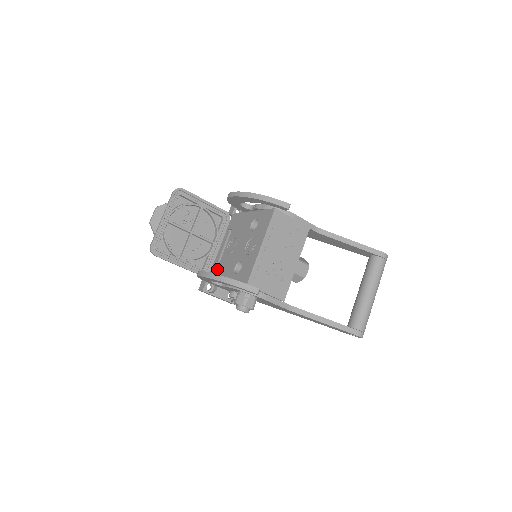
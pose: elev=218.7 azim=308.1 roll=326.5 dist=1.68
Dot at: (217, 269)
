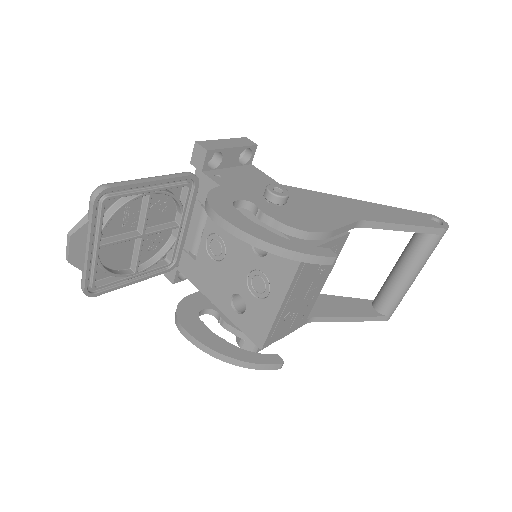
Dot at: (194, 269)
